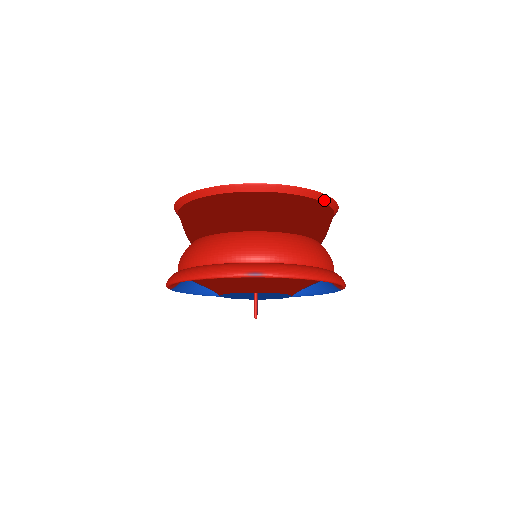
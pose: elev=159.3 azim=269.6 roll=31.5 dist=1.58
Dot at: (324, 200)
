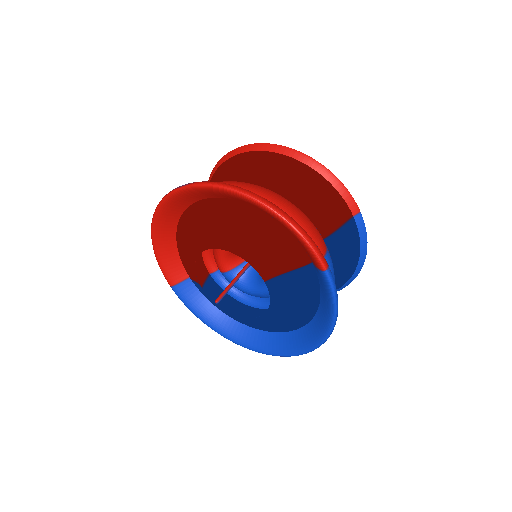
Dot at: (312, 165)
